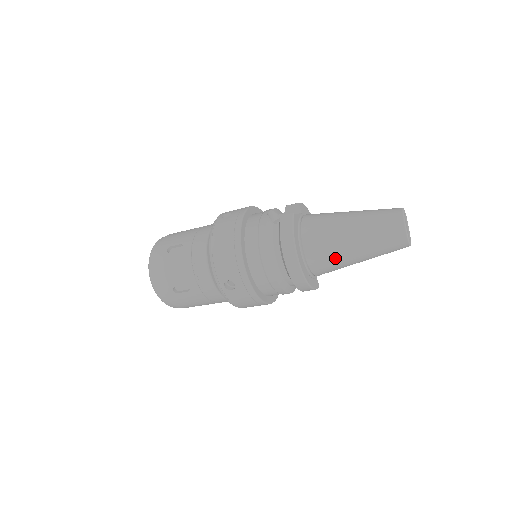
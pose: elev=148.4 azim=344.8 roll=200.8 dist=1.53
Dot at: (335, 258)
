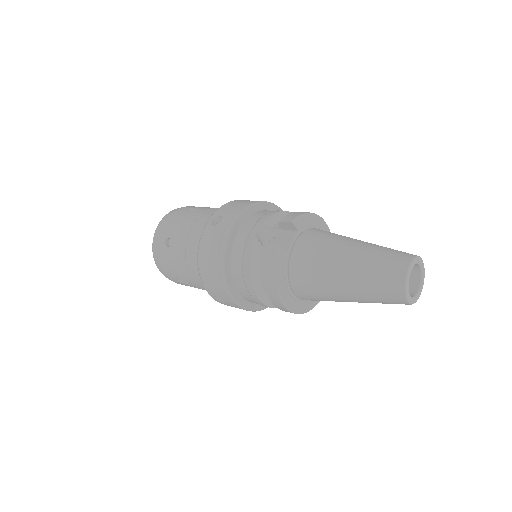
Dot at: (326, 299)
